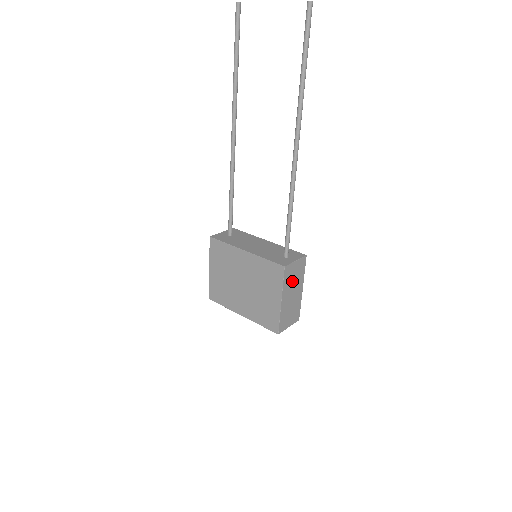
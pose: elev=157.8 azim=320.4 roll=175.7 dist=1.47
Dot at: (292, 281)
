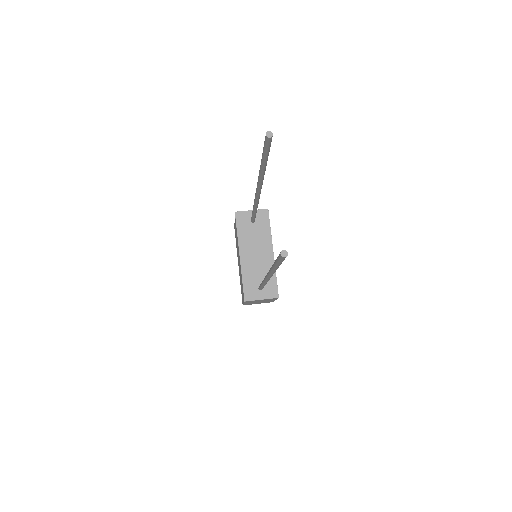
Dot at: (258, 301)
